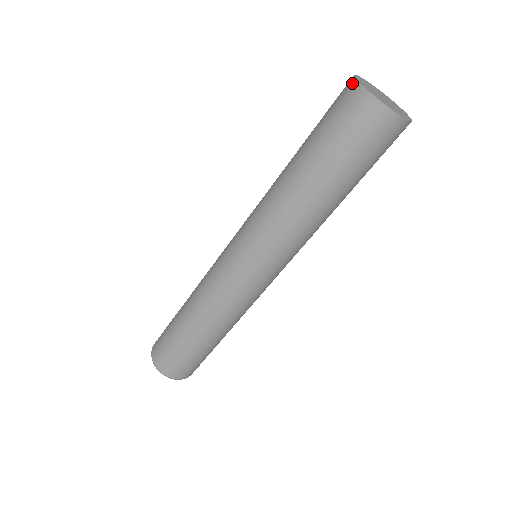
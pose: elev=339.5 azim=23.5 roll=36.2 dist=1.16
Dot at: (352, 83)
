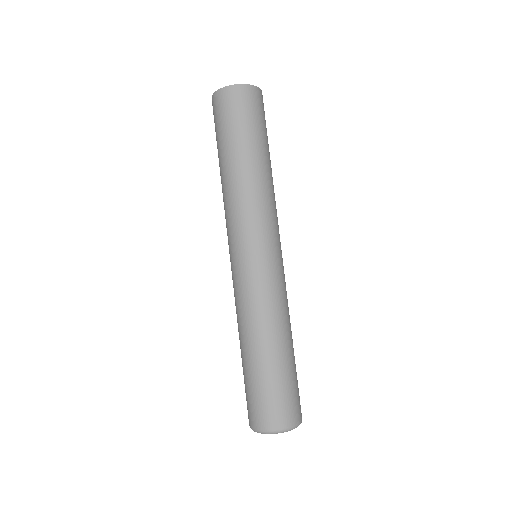
Dot at: (219, 93)
